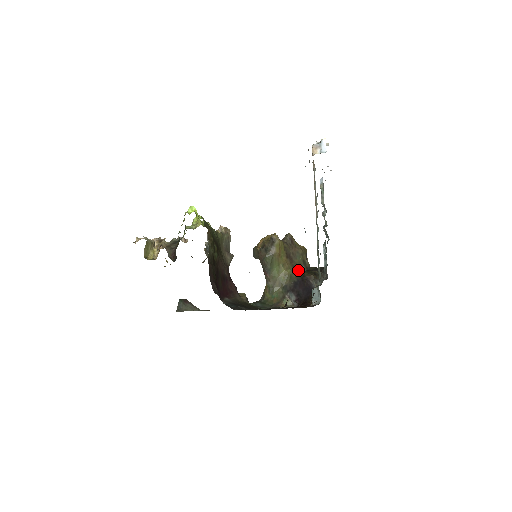
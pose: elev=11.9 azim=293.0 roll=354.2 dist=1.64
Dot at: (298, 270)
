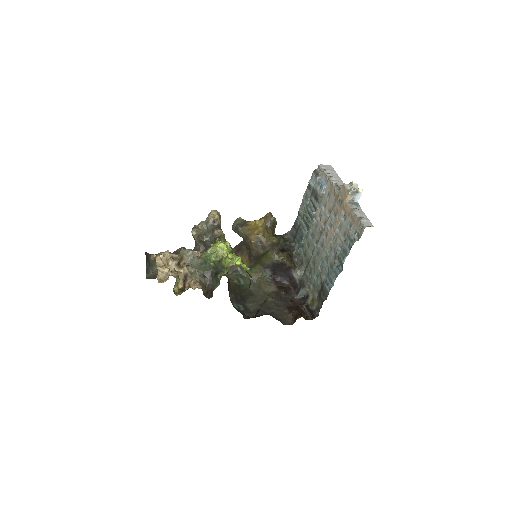
Dot at: (275, 250)
